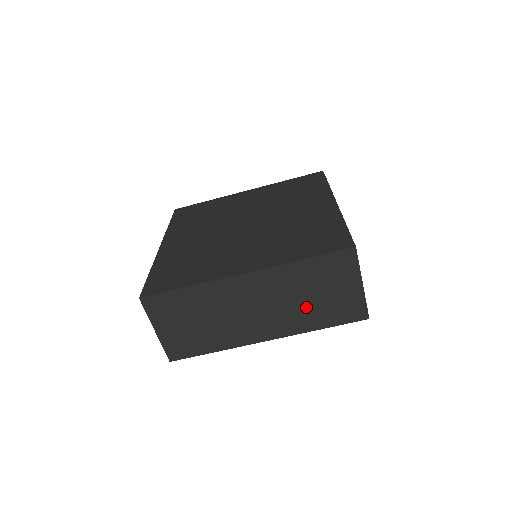
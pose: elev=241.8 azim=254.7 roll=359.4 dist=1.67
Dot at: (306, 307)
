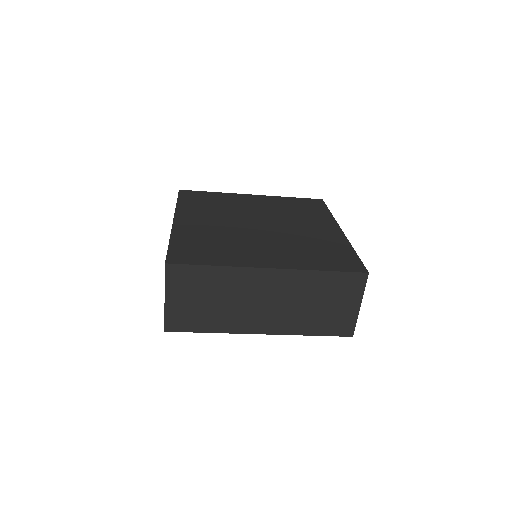
Dot at: (308, 313)
